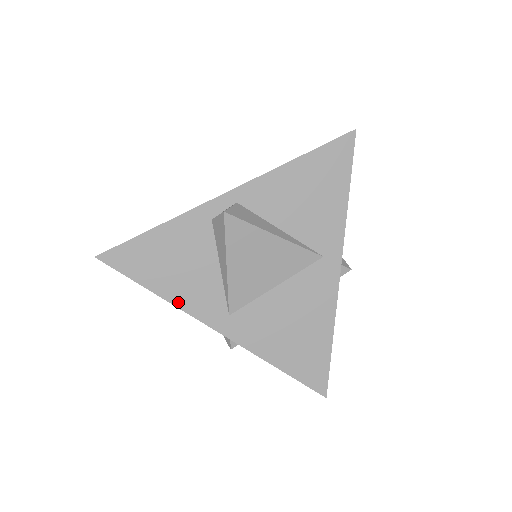
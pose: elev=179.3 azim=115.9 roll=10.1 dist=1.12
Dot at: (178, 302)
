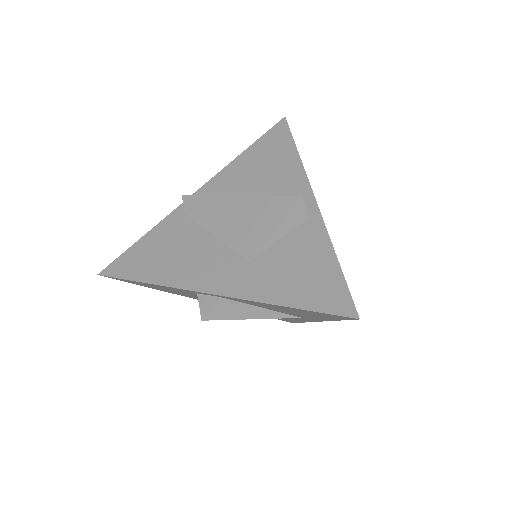
Dot at: occluded
